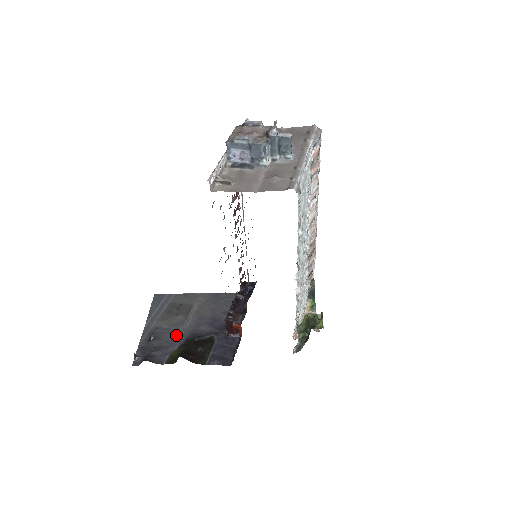
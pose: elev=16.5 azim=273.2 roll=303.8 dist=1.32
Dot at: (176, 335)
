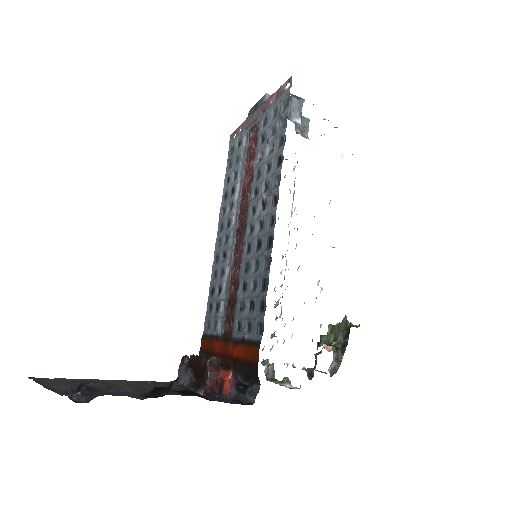
Dot at: occluded
